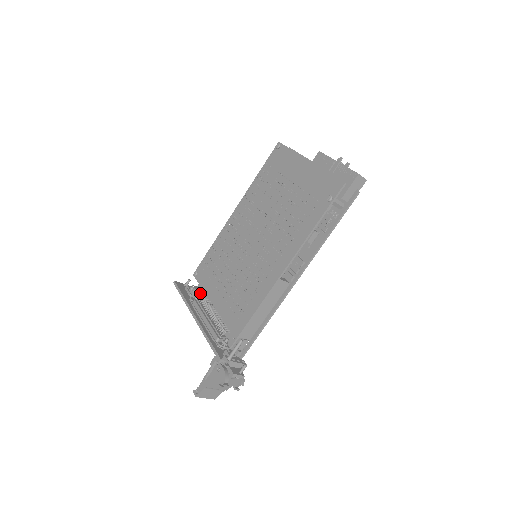
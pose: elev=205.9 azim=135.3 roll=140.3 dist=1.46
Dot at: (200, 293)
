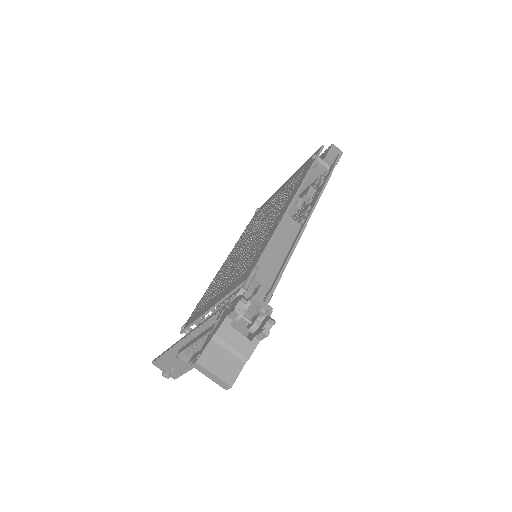
Dot at: occluded
